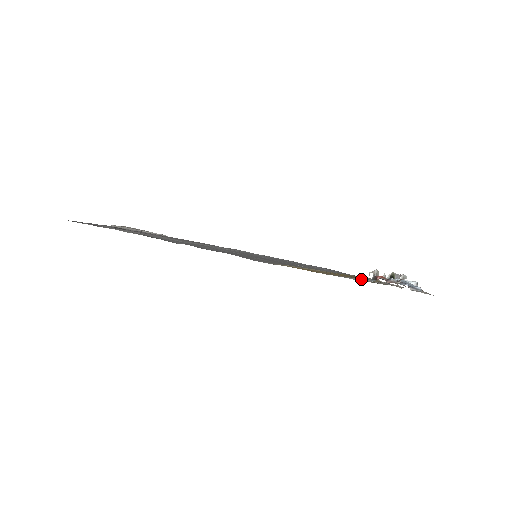
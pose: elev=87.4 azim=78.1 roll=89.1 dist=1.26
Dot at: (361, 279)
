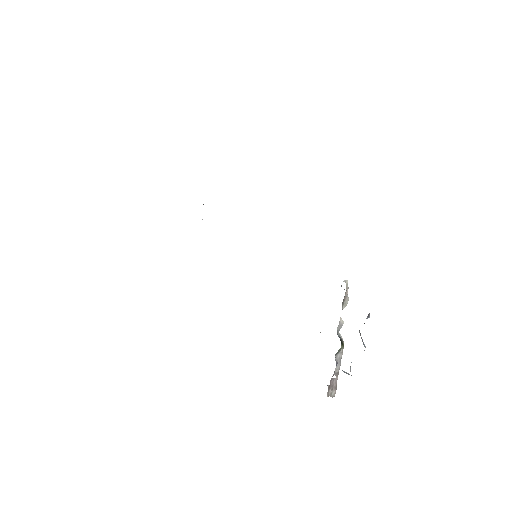
Dot at: occluded
